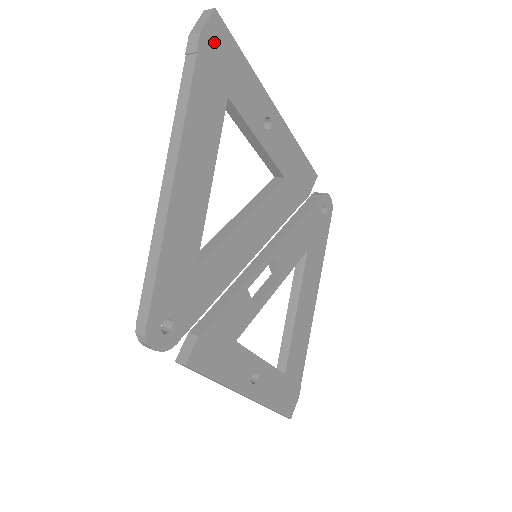
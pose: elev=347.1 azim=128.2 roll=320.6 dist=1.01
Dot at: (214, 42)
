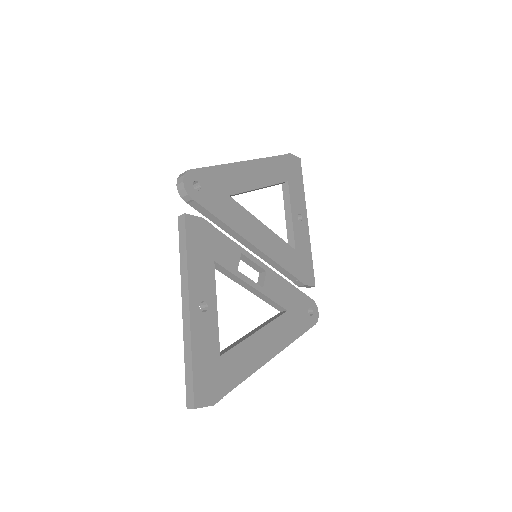
Dot at: (294, 163)
